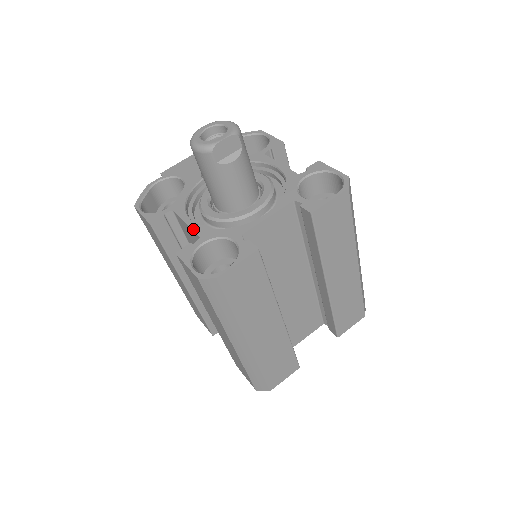
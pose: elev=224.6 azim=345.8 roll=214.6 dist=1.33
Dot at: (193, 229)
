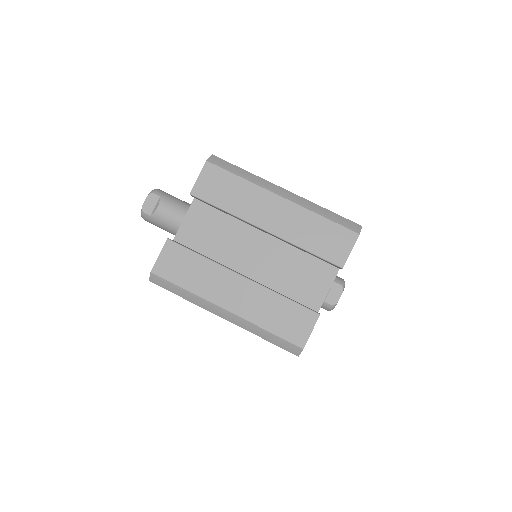
Dot at: occluded
